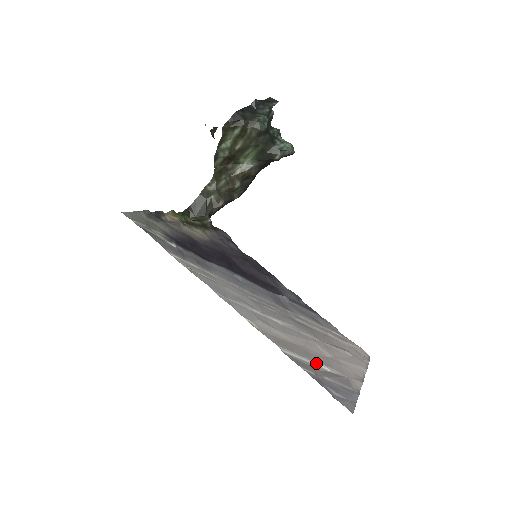
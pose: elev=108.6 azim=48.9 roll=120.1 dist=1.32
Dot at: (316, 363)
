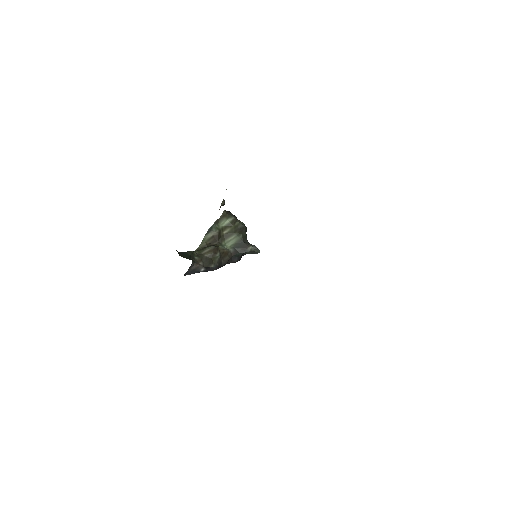
Dot at: occluded
